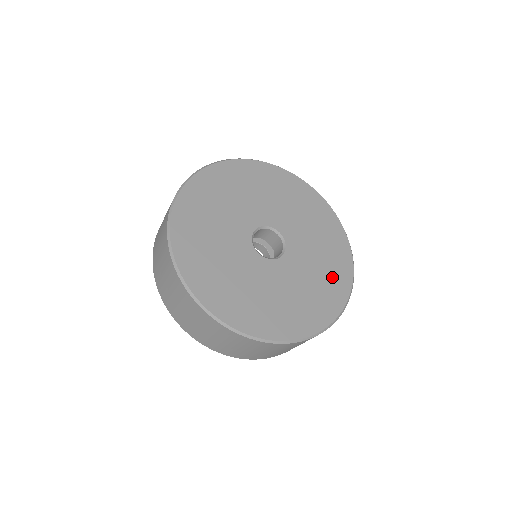
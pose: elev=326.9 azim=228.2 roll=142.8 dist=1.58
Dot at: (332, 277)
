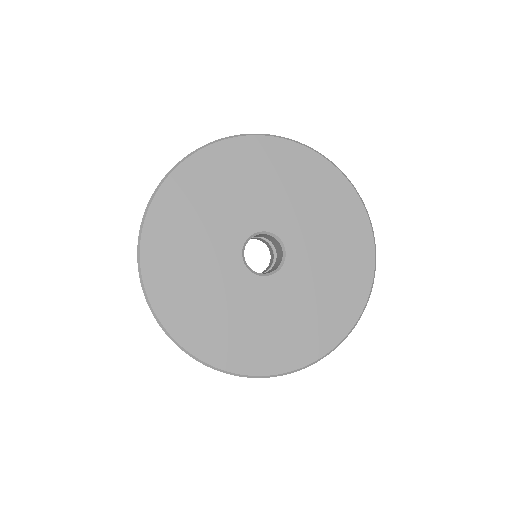
Dot at: (319, 323)
